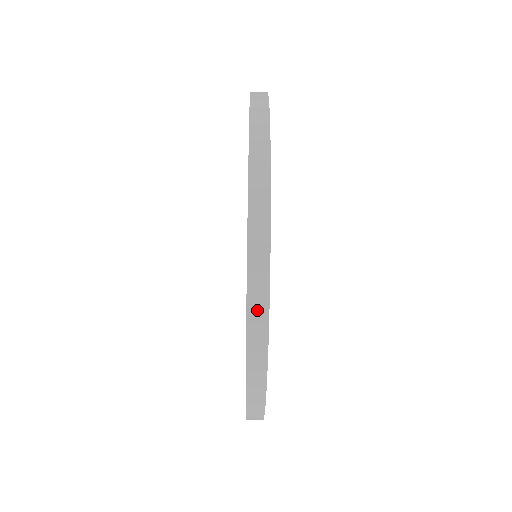
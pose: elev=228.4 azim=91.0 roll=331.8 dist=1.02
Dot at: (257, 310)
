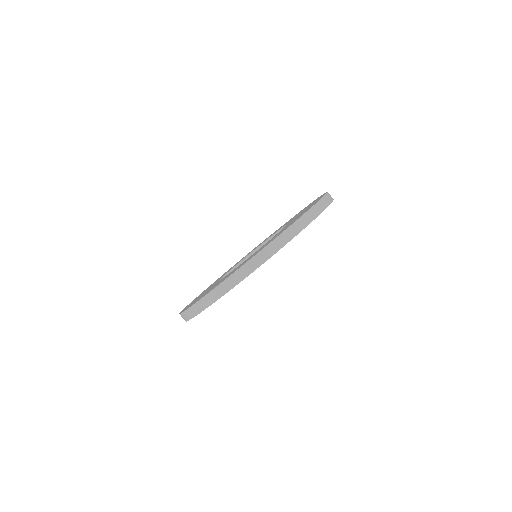
Dot at: (330, 197)
